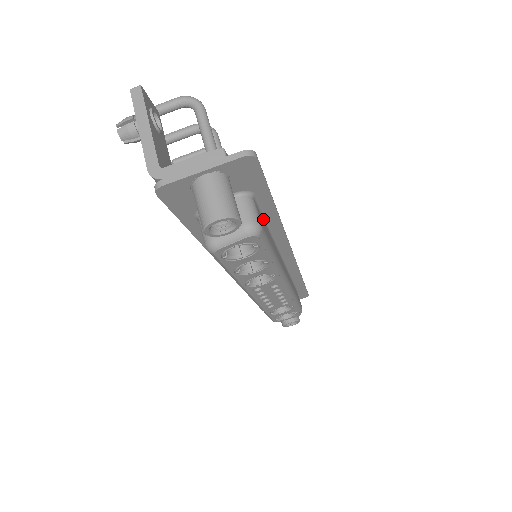
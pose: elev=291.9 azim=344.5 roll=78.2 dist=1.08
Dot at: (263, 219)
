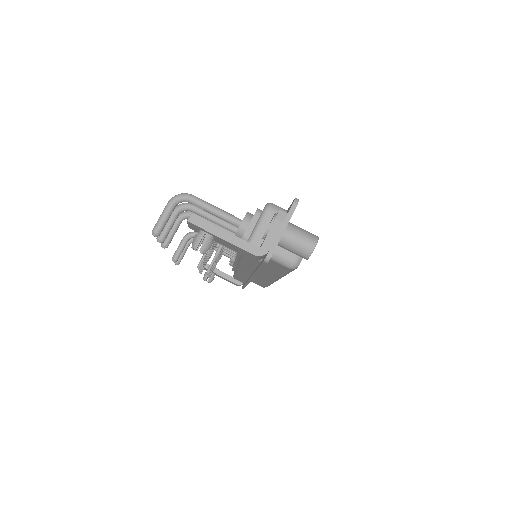
Dot at: occluded
